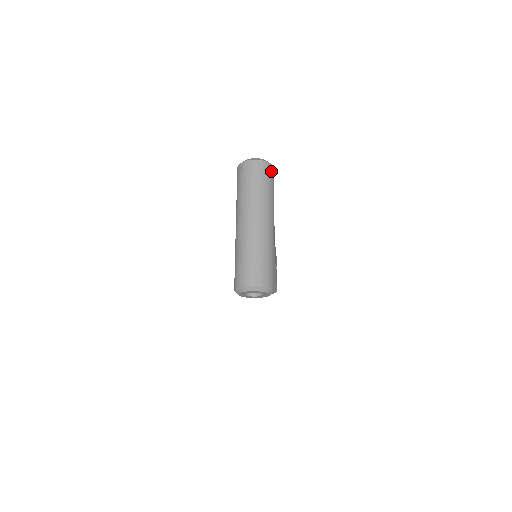
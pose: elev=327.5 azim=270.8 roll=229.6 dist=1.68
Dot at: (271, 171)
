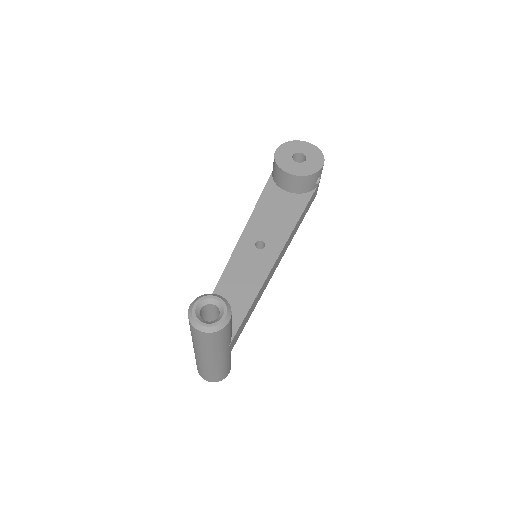
Dot at: (221, 333)
